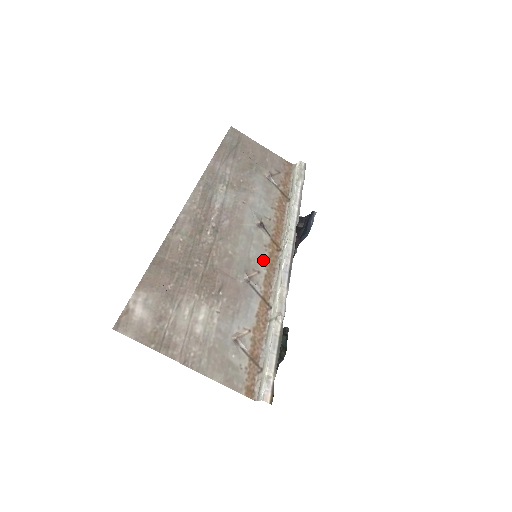
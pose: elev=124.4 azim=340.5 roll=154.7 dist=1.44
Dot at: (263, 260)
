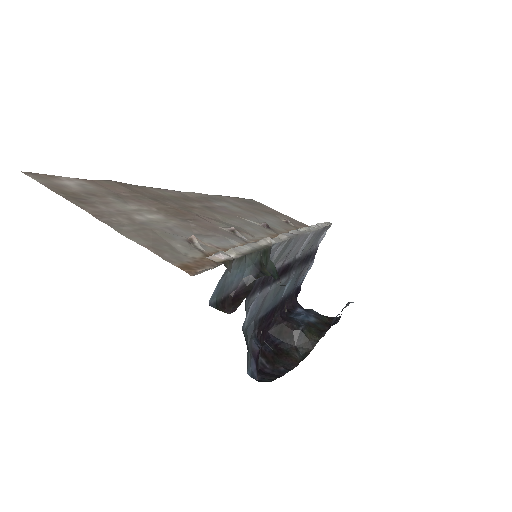
Dot at: (261, 236)
